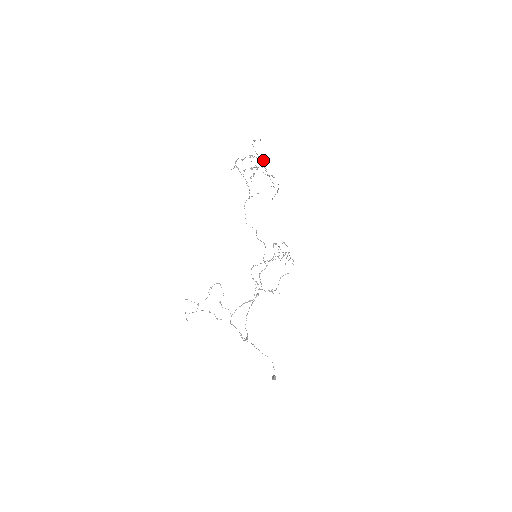
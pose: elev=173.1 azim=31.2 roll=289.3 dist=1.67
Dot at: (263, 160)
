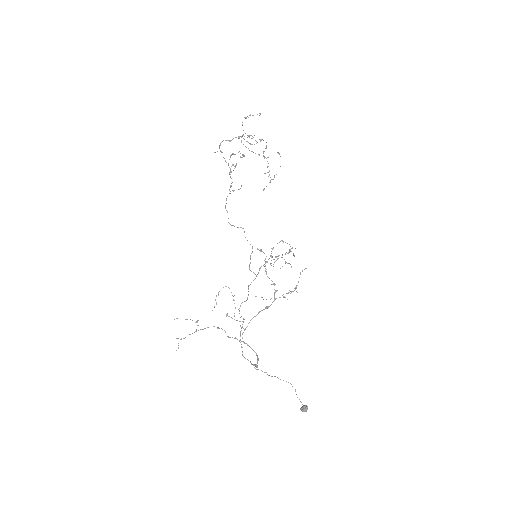
Dot at: (256, 141)
